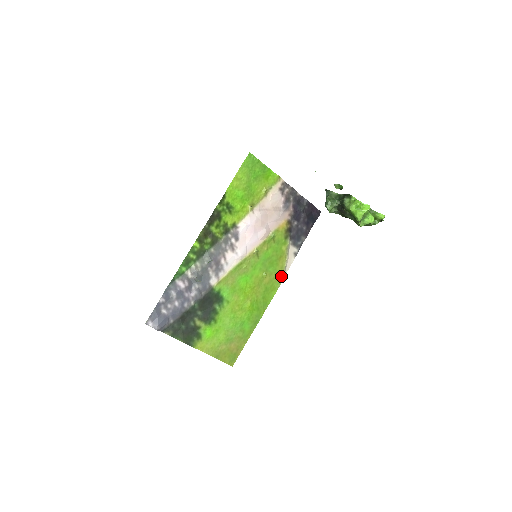
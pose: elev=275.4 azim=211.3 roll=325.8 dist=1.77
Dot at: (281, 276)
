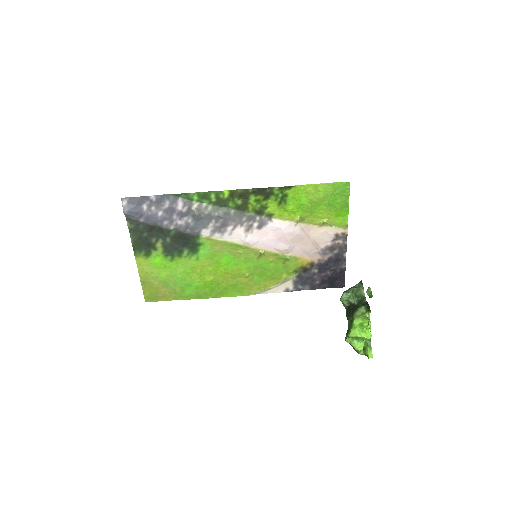
Dot at: (257, 291)
